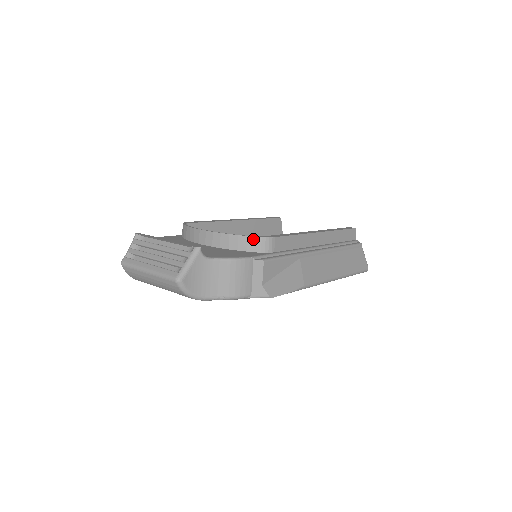
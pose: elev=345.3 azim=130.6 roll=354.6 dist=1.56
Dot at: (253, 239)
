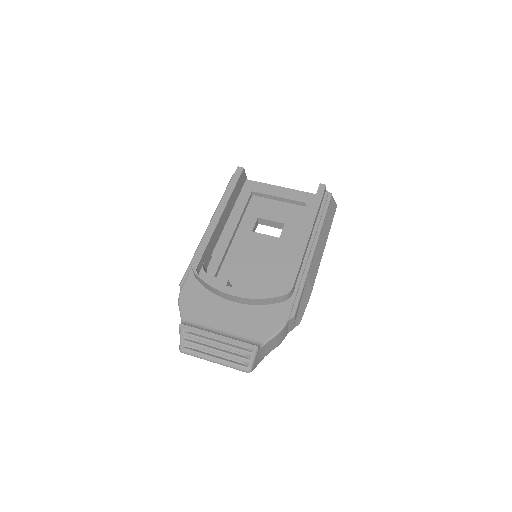
Dot at: (279, 298)
